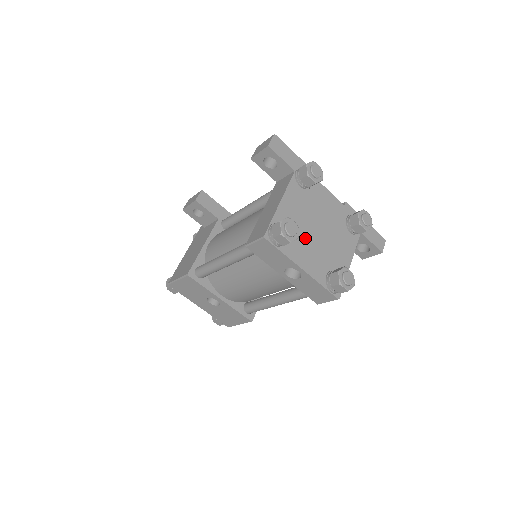
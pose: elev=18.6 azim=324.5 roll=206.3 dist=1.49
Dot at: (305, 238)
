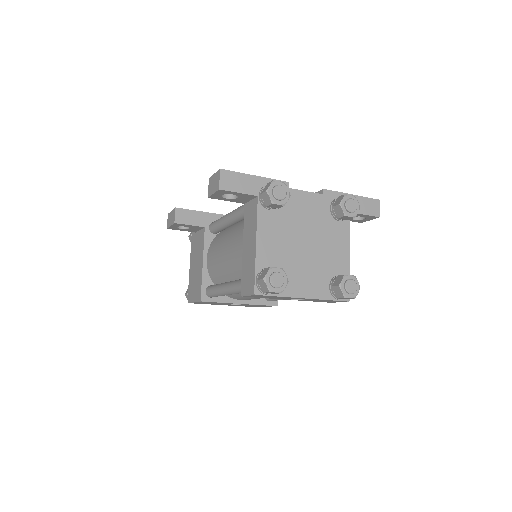
Dot at: (295, 264)
